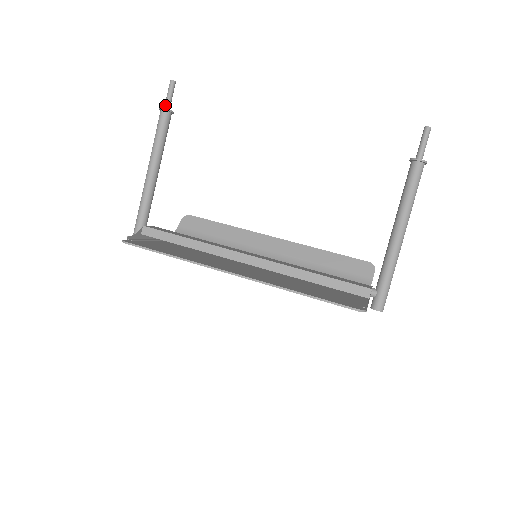
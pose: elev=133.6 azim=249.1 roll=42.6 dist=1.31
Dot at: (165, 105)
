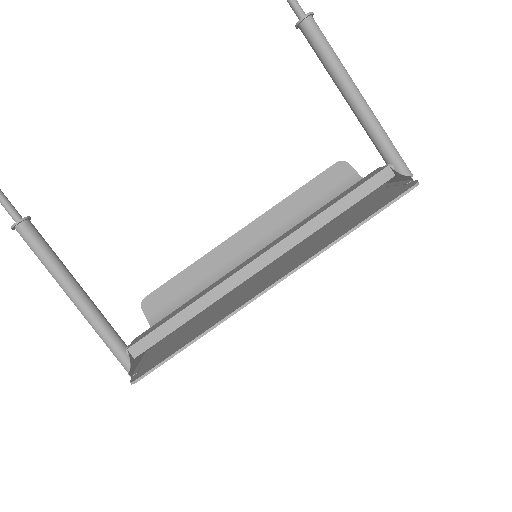
Dot at: (13, 219)
